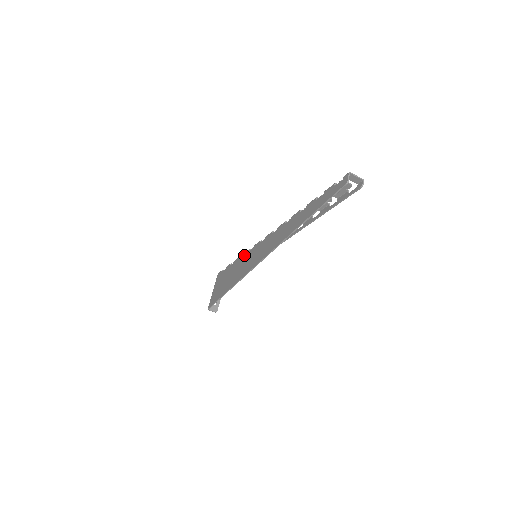
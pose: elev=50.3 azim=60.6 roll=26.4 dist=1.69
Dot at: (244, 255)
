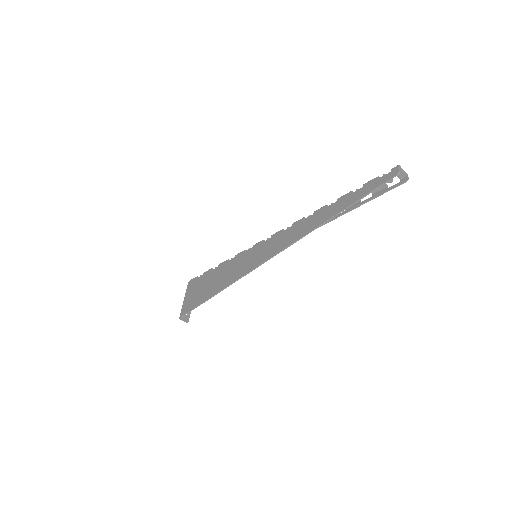
Dot at: (237, 257)
